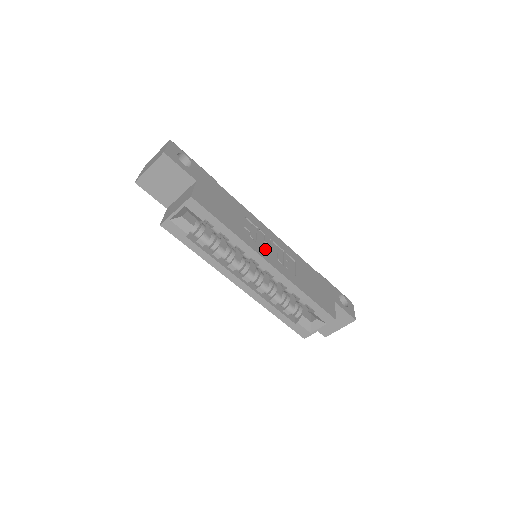
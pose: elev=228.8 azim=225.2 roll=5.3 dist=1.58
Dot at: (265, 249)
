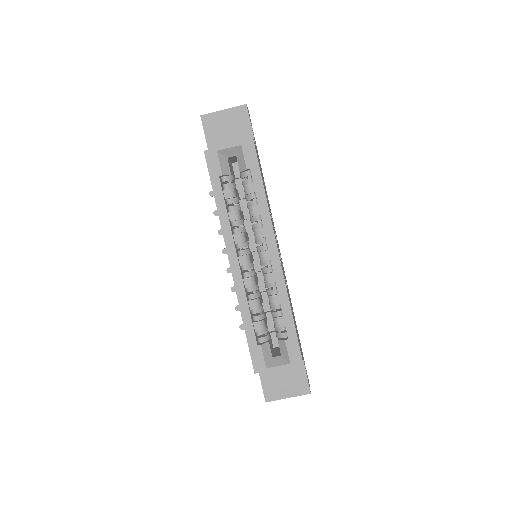
Dot at: occluded
